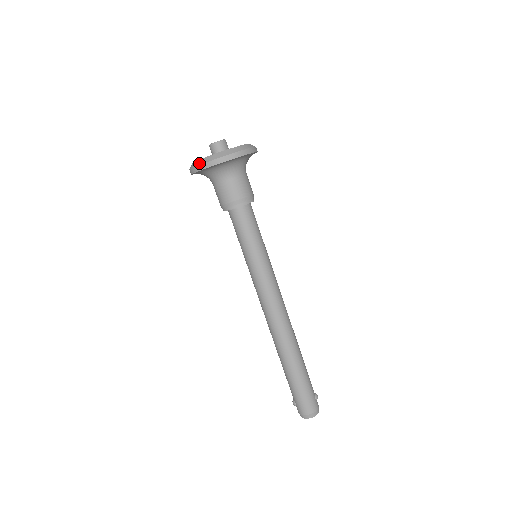
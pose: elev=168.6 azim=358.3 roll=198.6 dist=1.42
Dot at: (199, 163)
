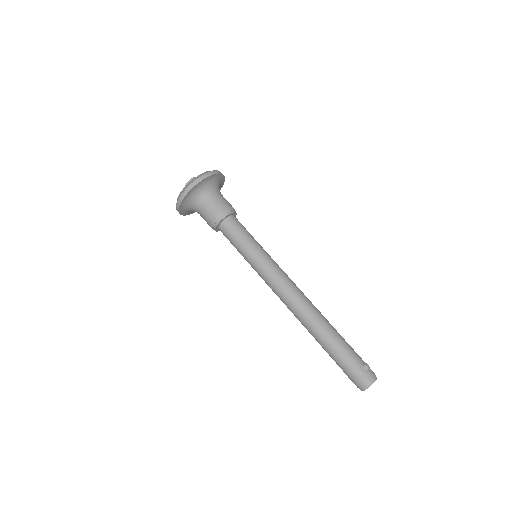
Dot at: (176, 206)
